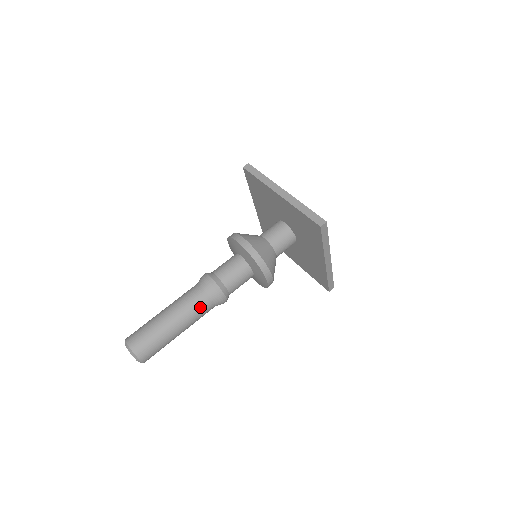
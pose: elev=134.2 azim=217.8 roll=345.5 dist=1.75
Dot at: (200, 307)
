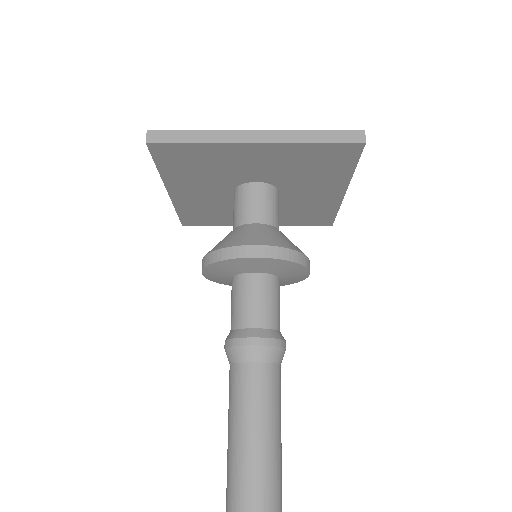
Dot at: (277, 388)
